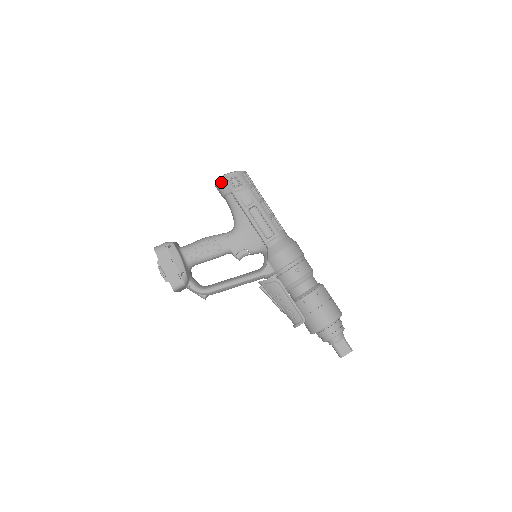
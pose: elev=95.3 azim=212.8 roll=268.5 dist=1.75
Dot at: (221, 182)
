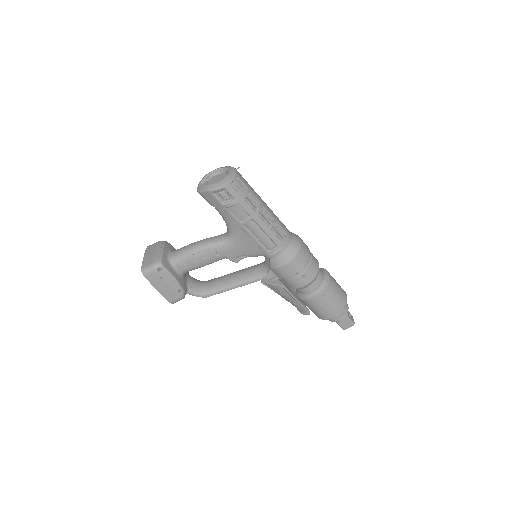
Dot at: (206, 195)
